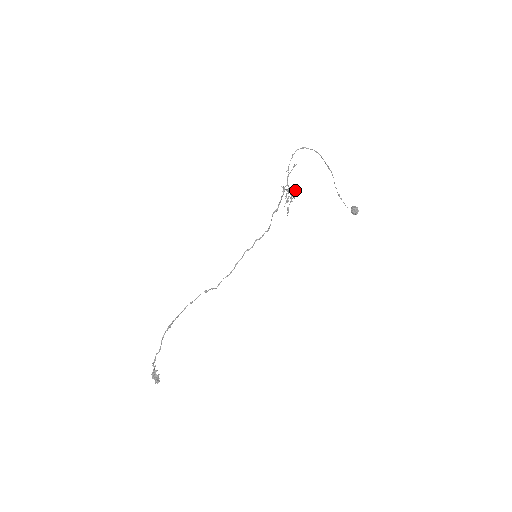
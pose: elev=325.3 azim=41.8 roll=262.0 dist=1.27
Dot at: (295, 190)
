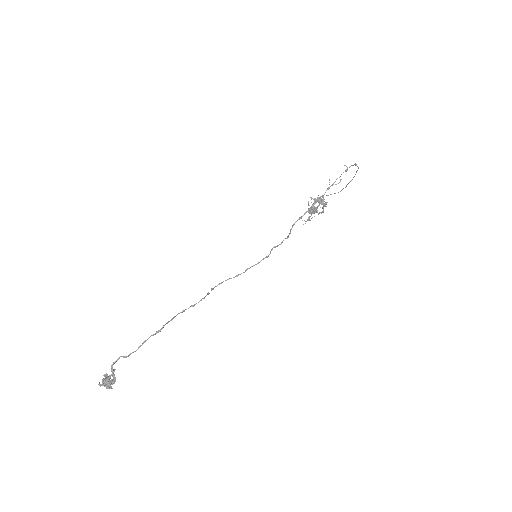
Dot at: (326, 203)
